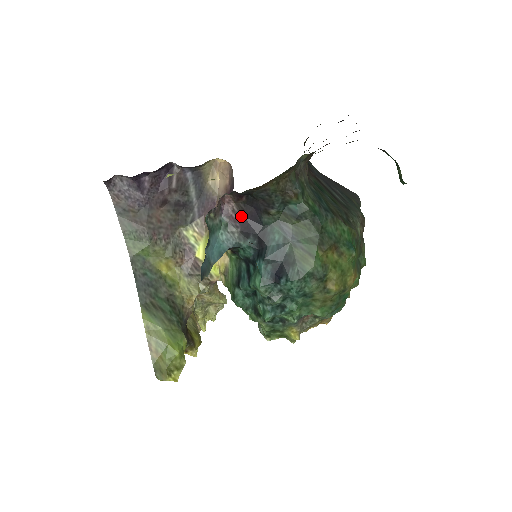
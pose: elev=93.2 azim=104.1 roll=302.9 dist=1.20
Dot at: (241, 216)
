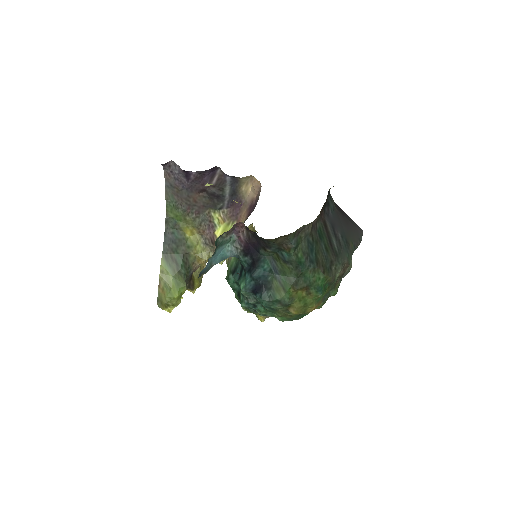
Dot at: (247, 241)
